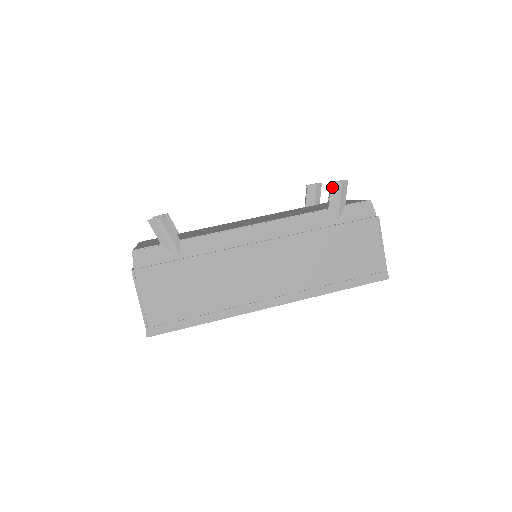
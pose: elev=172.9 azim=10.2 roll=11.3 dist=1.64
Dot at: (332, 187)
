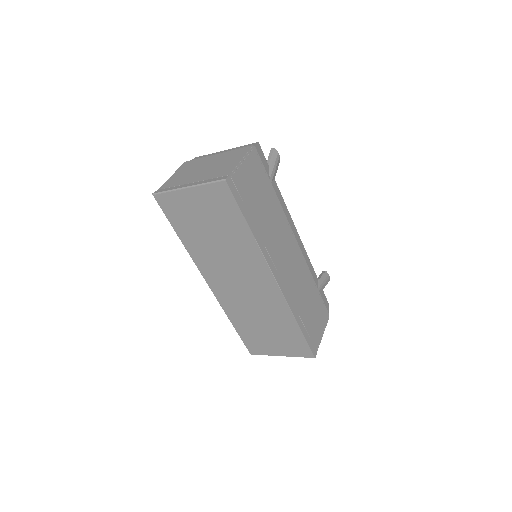
Dot at: (325, 273)
